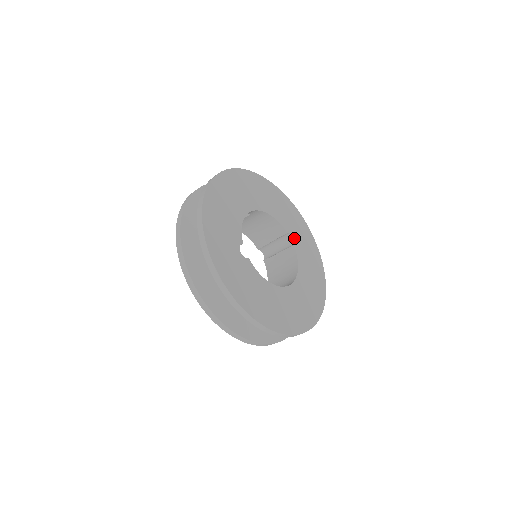
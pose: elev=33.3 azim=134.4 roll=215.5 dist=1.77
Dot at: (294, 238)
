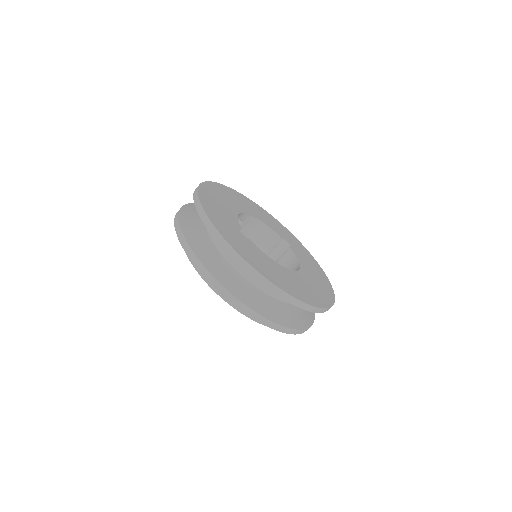
Dot at: (289, 244)
